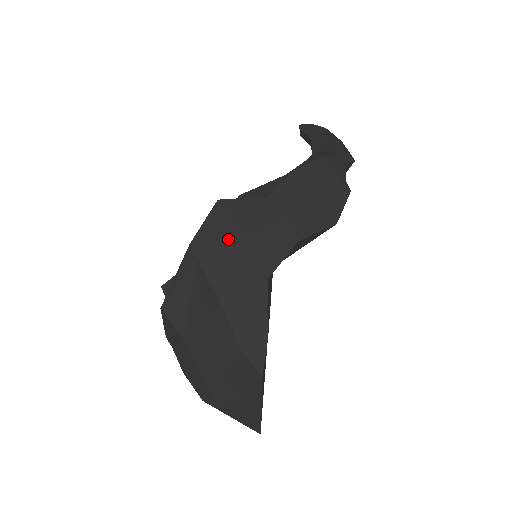
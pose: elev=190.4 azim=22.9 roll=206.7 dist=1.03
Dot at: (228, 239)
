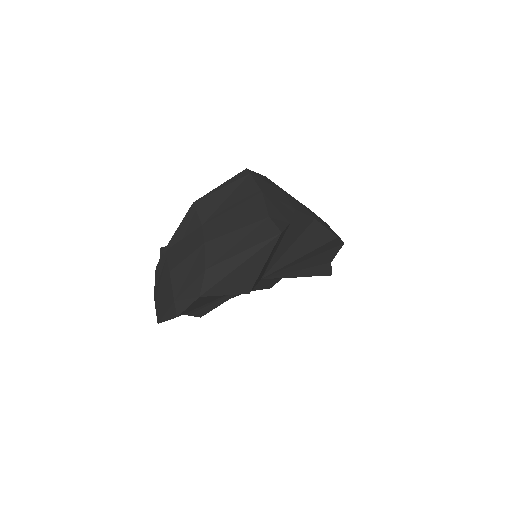
Dot at: (271, 184)
